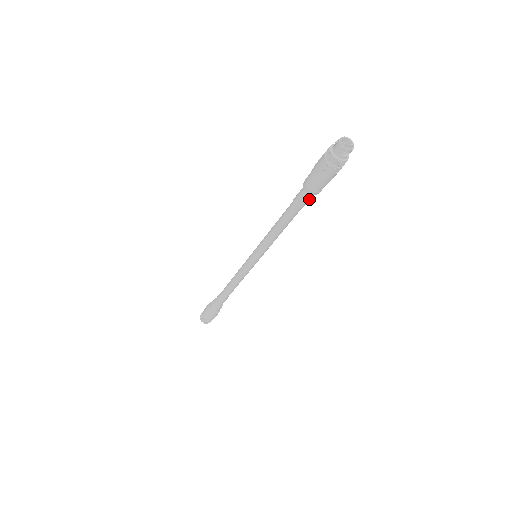
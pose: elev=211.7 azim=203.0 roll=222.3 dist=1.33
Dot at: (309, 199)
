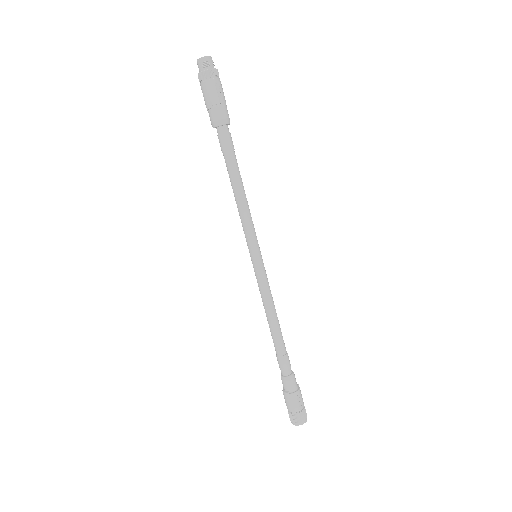
Dot at: (227, 135)
